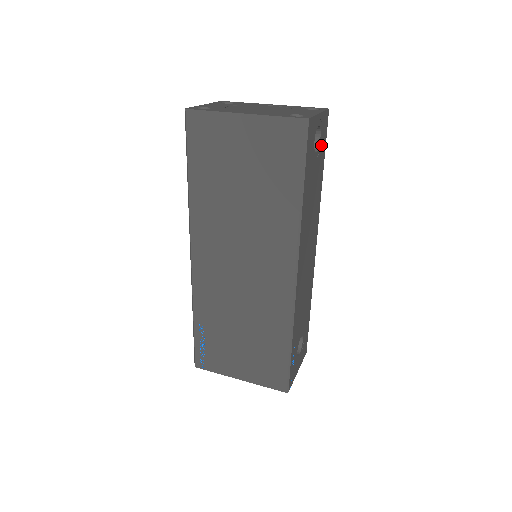
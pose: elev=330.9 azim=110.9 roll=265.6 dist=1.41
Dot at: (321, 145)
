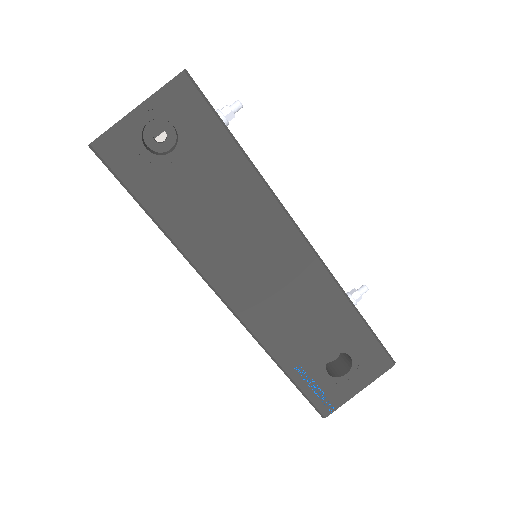
Dot at: (190, 130)
